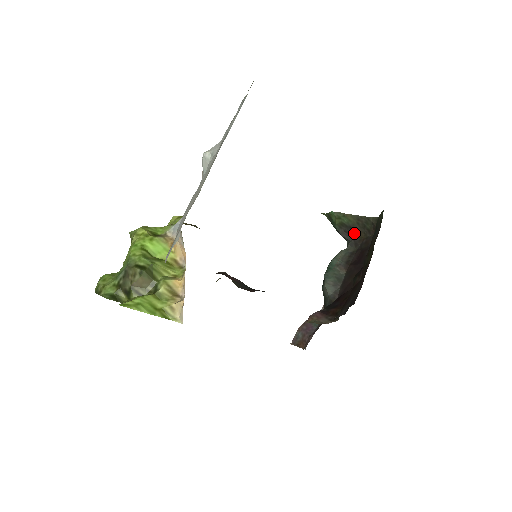
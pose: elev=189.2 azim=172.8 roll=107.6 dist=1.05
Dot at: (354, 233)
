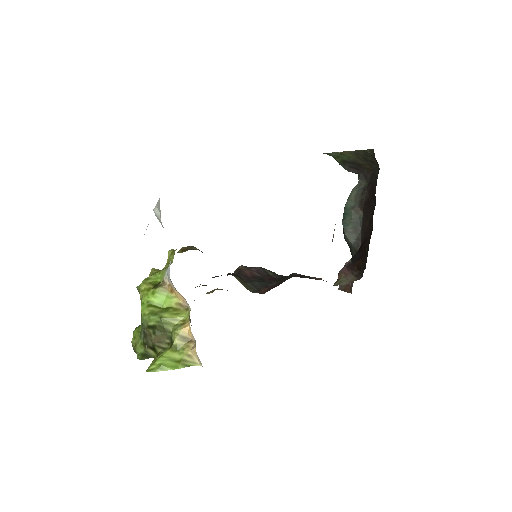
Dot at: (359, 167)
